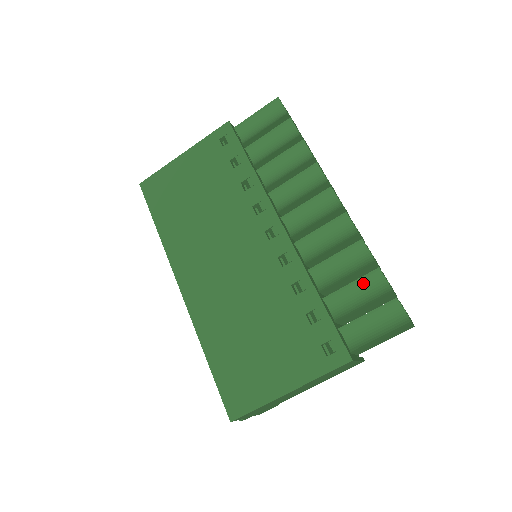
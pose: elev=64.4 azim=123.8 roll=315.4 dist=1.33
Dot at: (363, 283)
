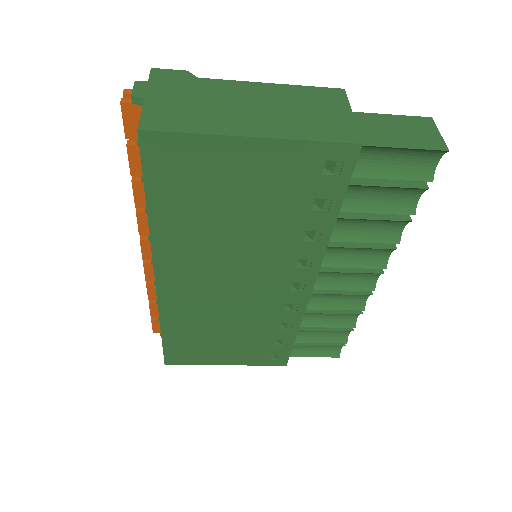
Dot at: (333, 331)
